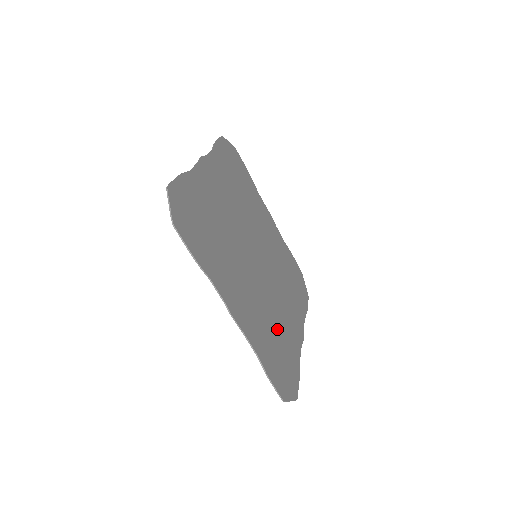
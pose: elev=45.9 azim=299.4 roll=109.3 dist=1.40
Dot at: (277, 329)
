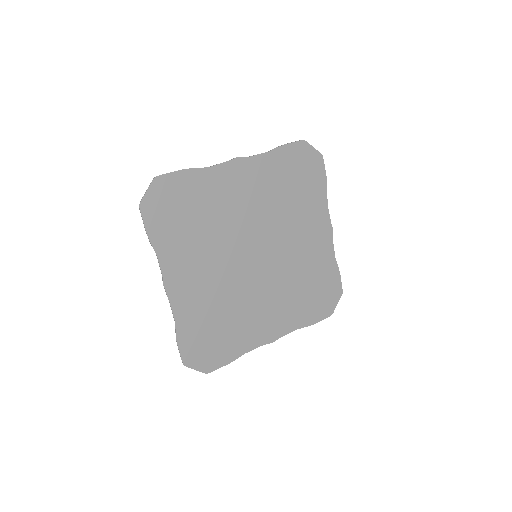
Dot at: (230, 318)
